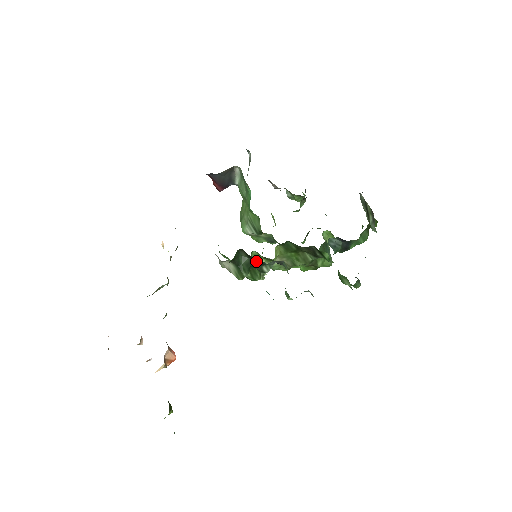
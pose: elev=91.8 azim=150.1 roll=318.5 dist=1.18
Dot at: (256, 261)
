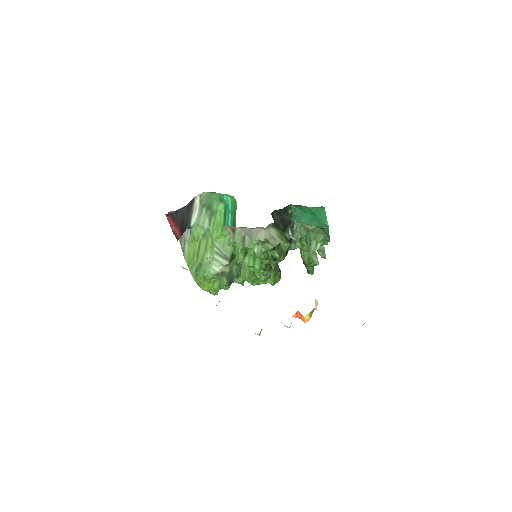
Dot at: (283, 223)
